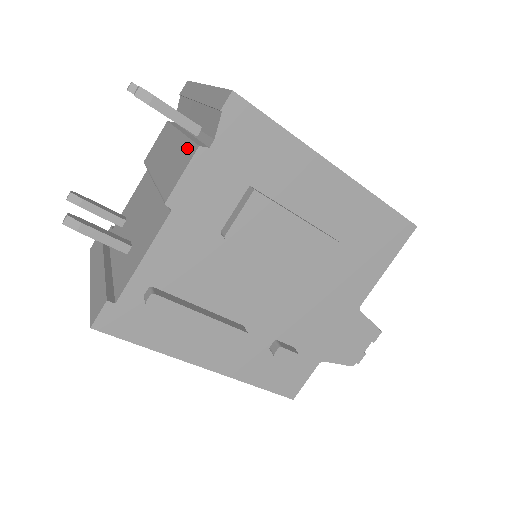
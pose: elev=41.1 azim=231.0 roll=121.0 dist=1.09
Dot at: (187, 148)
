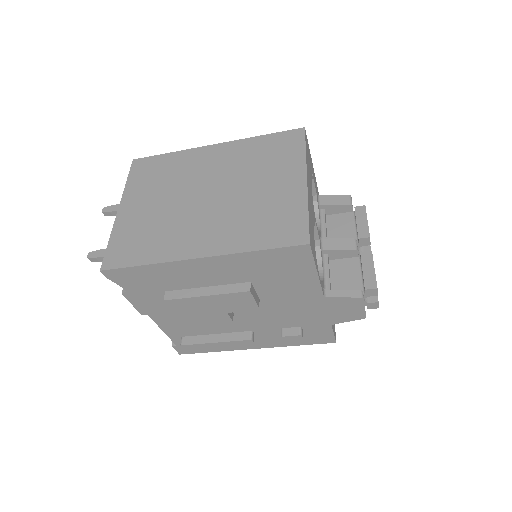
Dot at: occluded
